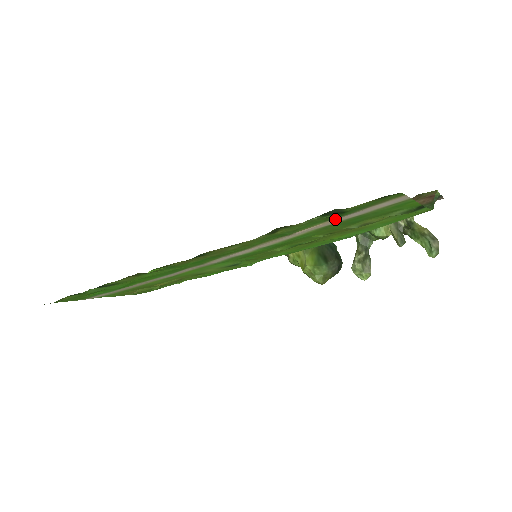
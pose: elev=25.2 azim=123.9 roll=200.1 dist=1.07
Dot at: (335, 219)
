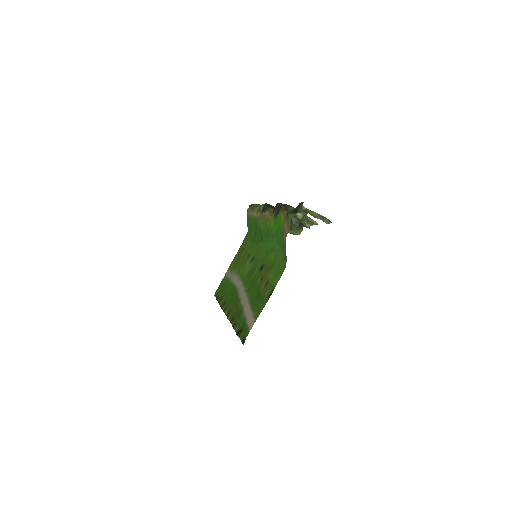
Dot at: (246, 316)
